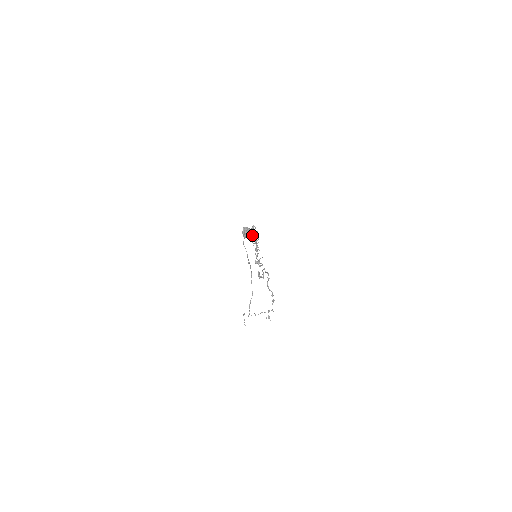
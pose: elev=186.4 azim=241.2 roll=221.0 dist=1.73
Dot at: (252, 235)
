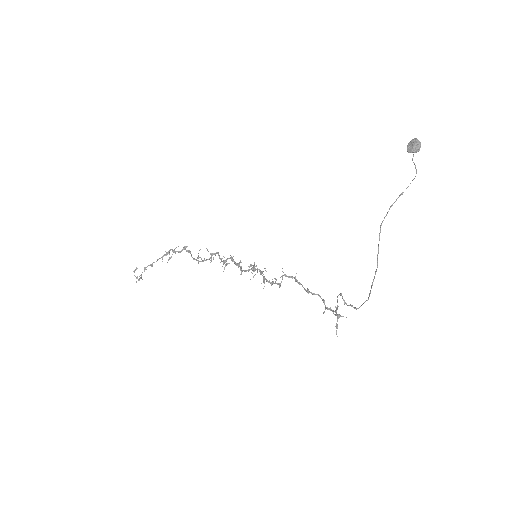
Dot at: (142, 272)
